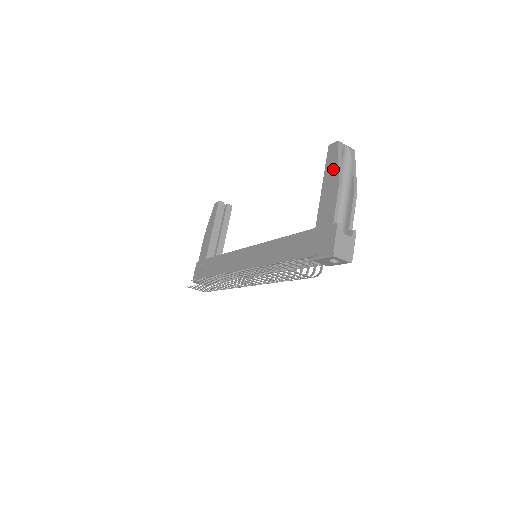
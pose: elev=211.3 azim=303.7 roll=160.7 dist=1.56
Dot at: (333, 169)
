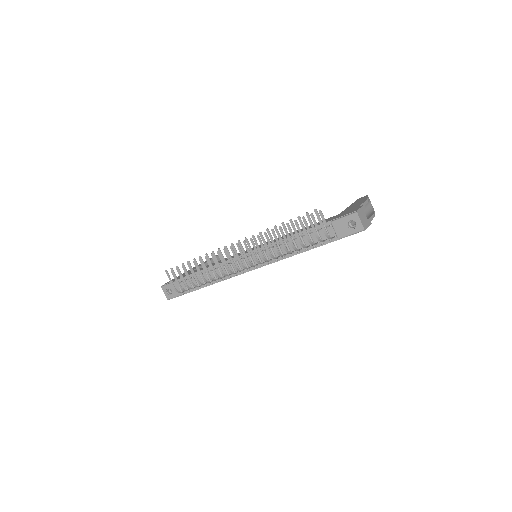
Dot at: (362, 199)
